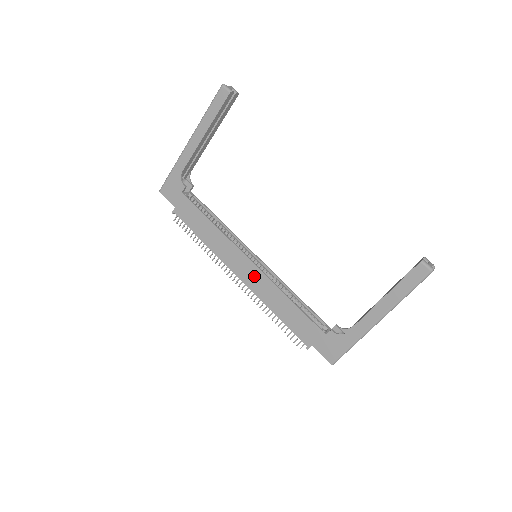
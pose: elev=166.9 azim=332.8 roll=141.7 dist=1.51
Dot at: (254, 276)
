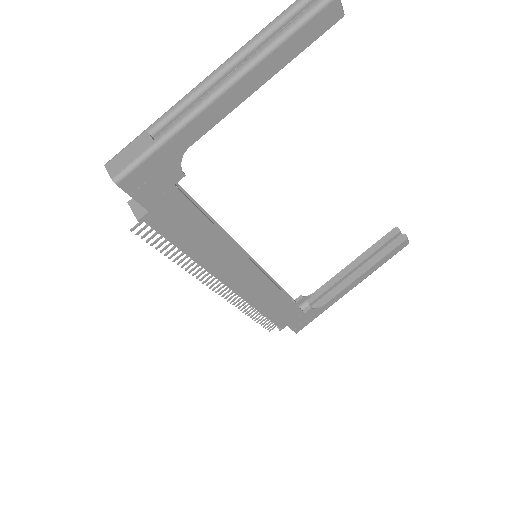
Dot at: (254, 283)
